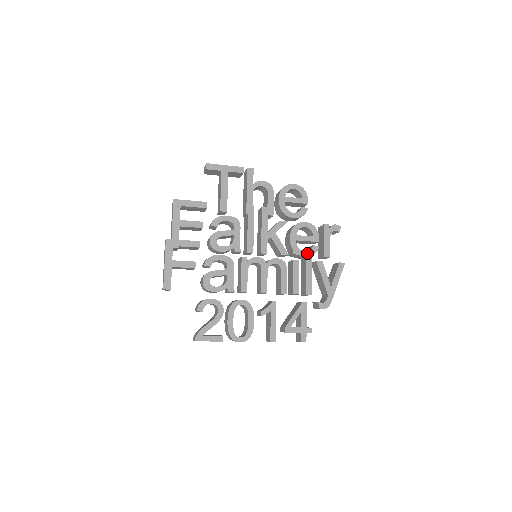
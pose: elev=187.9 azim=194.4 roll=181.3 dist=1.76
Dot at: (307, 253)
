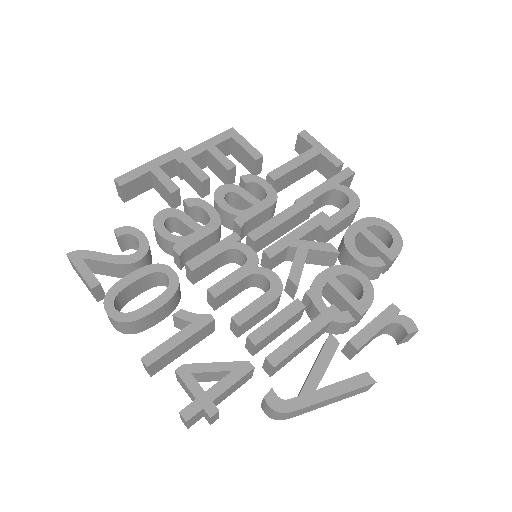
Dot at: (327, 310)
